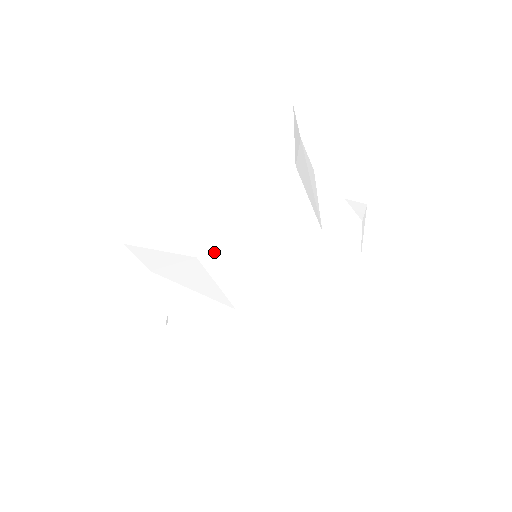
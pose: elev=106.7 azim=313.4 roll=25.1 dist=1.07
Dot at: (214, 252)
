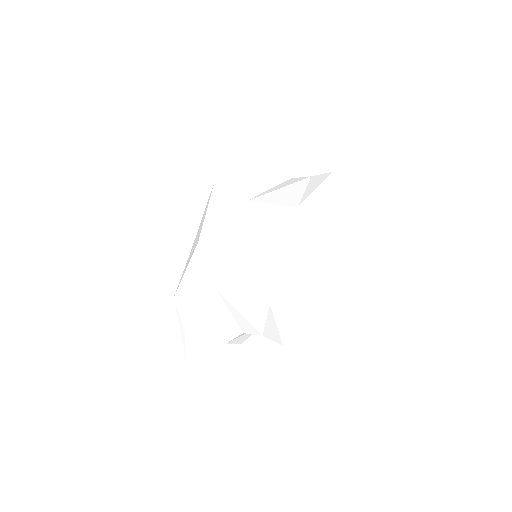
Dot at: occluded
